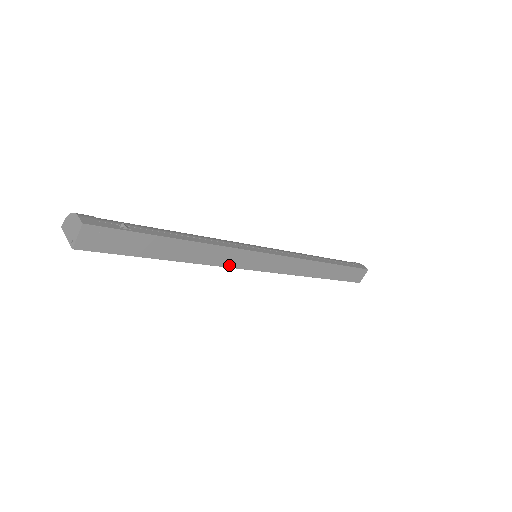
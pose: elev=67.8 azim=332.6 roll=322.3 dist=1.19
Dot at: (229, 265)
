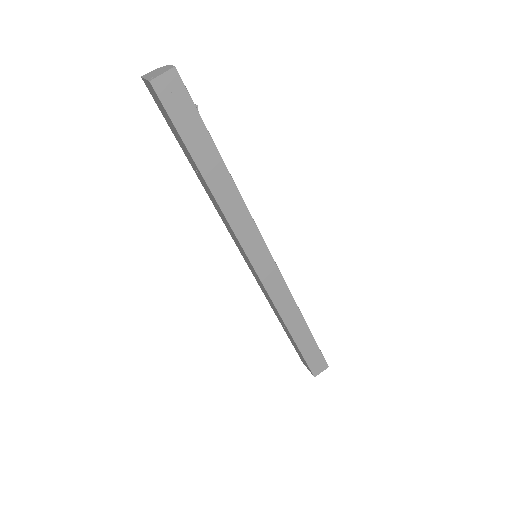
Dot at: (238, 234)
